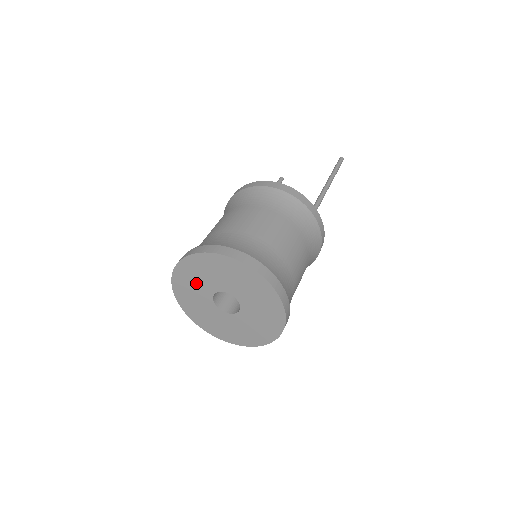
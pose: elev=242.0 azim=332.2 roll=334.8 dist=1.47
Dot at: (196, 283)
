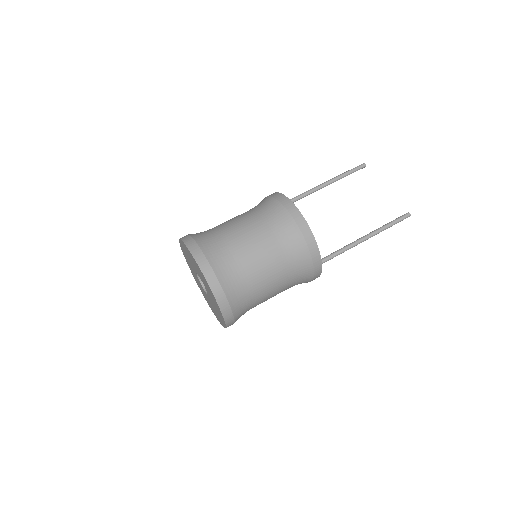
Dot at: (191, 260)
